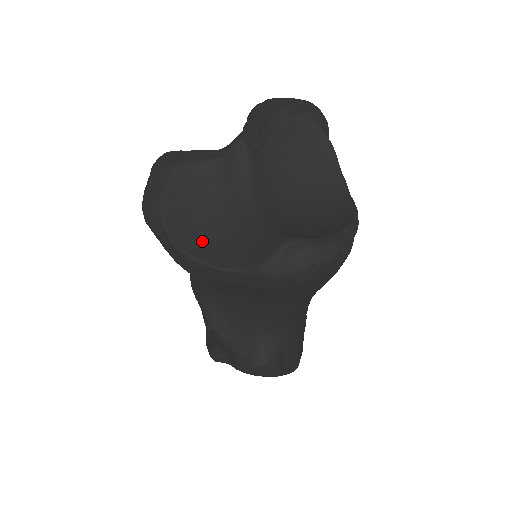
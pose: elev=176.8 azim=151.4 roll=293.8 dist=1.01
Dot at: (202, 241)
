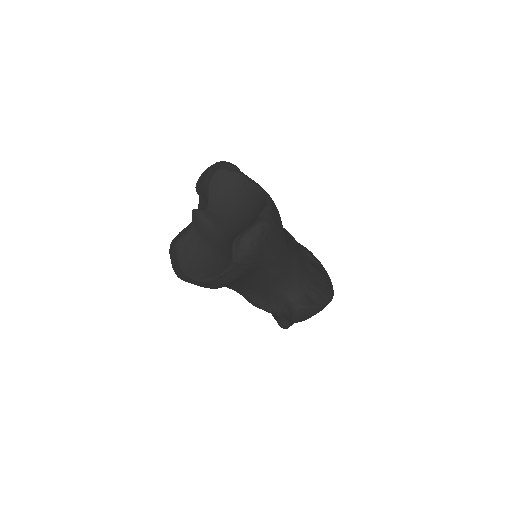
Dot at: (208, 269)
